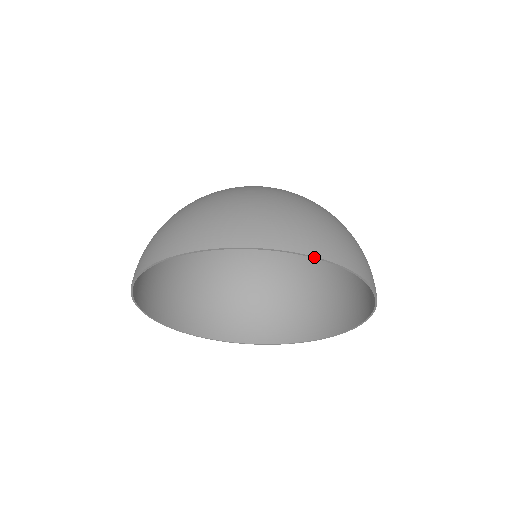
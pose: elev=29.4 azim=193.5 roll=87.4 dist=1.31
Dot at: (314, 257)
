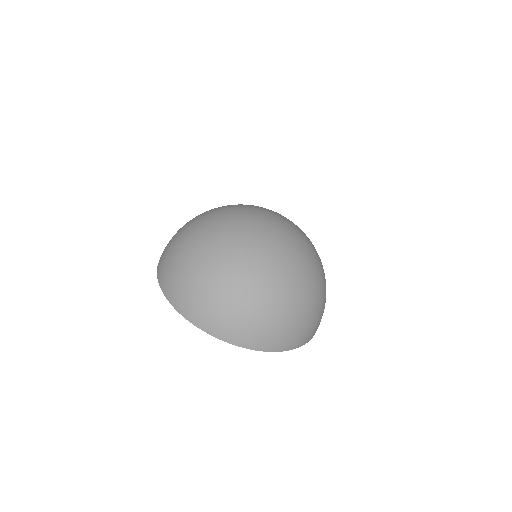
Dot at: (292, 349)
